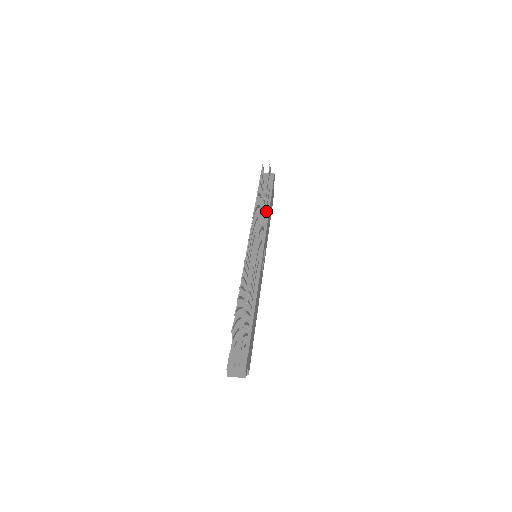
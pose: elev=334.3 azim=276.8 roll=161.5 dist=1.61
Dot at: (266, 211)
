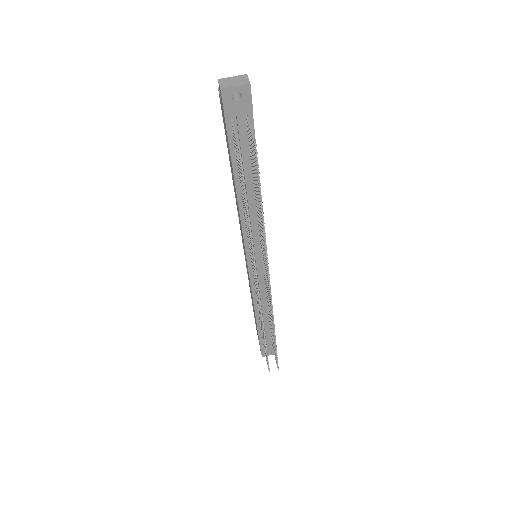
Dot at: occluded
